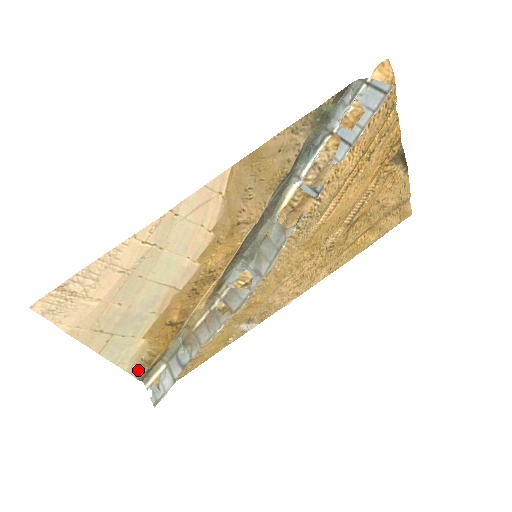
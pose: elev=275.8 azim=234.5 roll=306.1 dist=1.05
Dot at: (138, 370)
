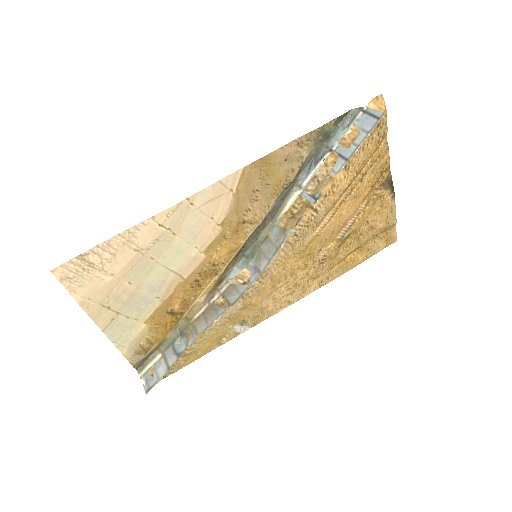
Dot at: (135, 357)
